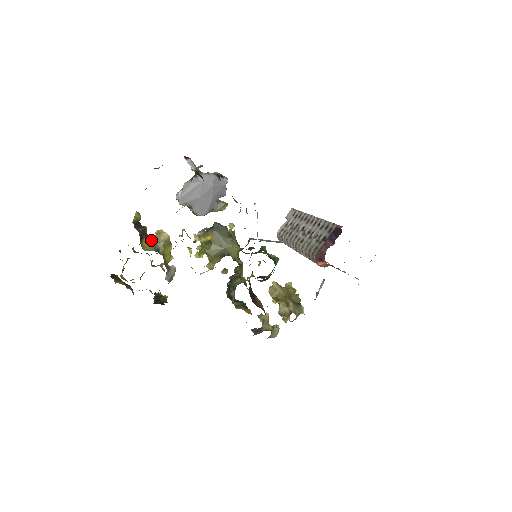
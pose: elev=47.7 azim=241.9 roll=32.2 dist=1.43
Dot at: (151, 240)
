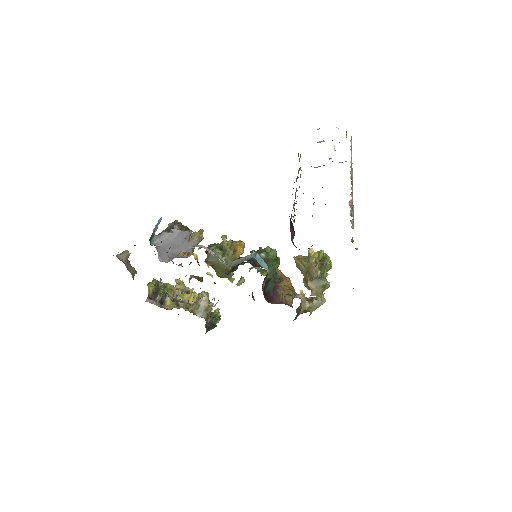
Dot at: (172, 296)
